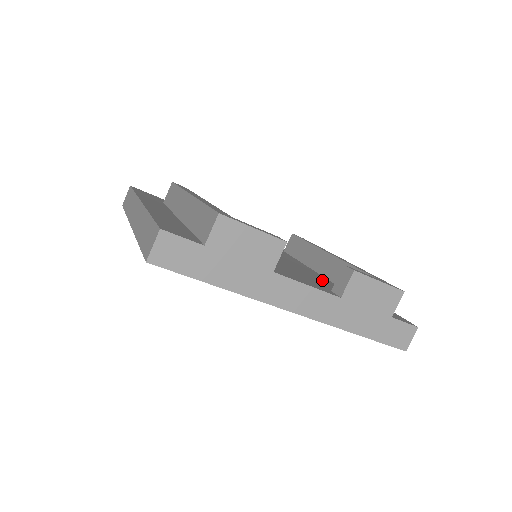
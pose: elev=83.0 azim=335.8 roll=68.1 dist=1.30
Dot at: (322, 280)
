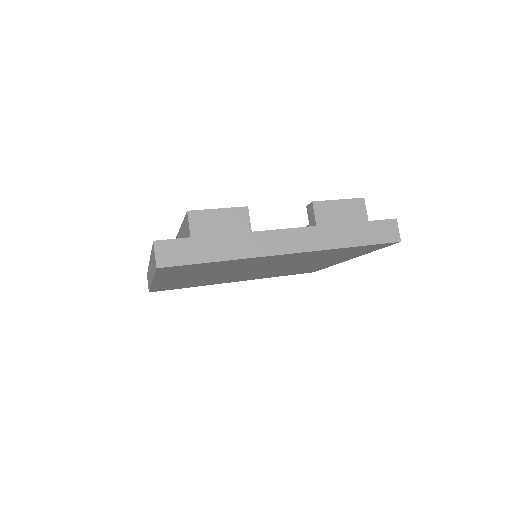
Dot at: occluded
